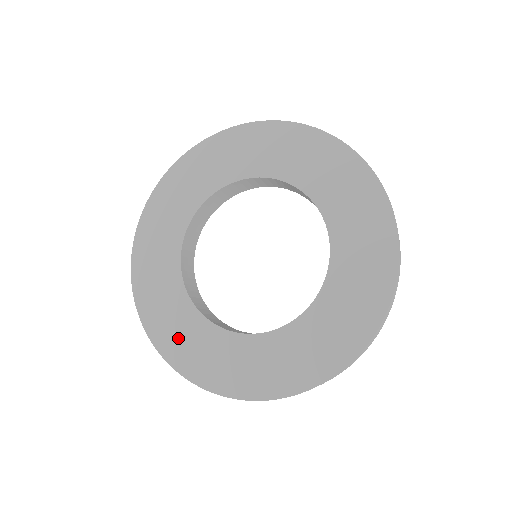
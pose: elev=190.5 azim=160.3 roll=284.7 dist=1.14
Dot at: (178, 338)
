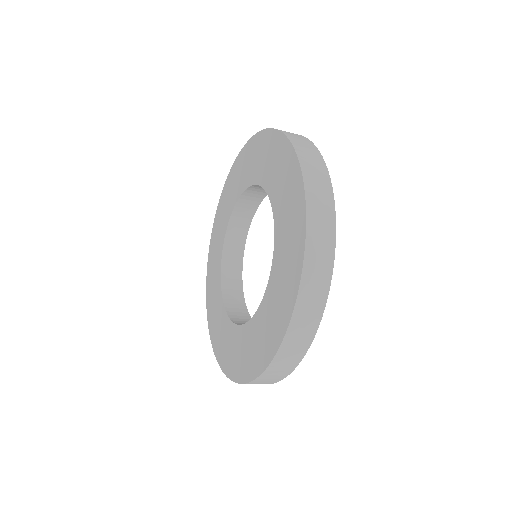
Dot at: (222, 344)
